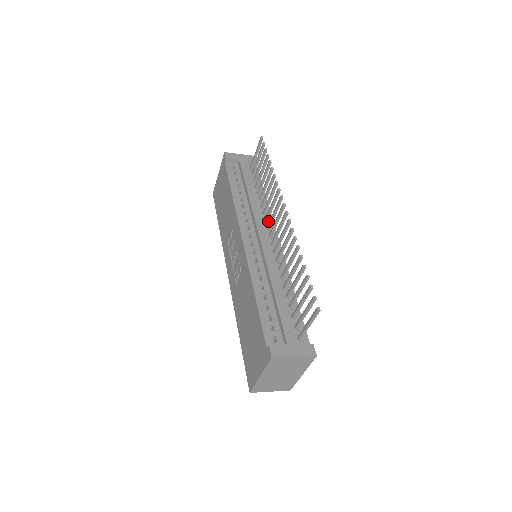
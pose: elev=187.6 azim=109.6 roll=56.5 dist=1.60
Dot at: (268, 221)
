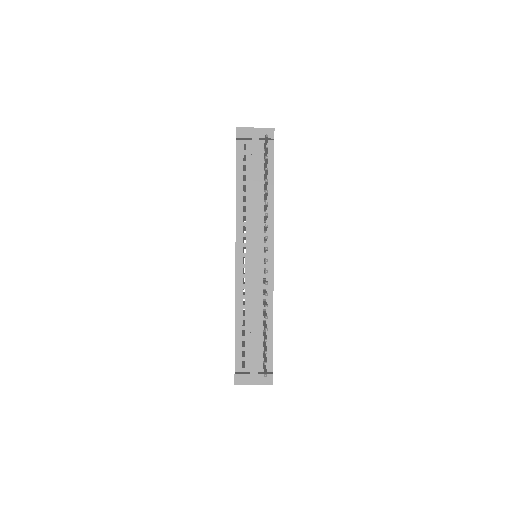
Dot at: (267, 229)
